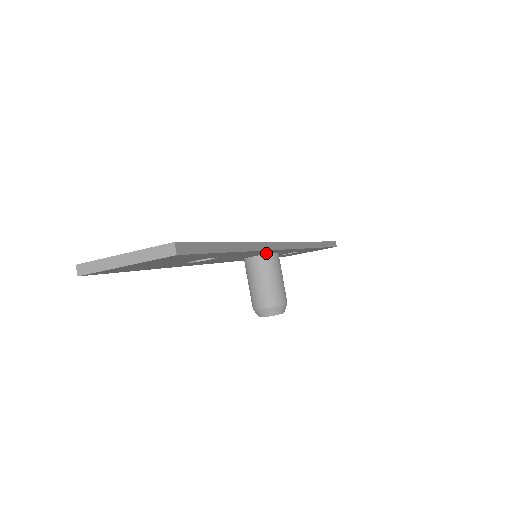
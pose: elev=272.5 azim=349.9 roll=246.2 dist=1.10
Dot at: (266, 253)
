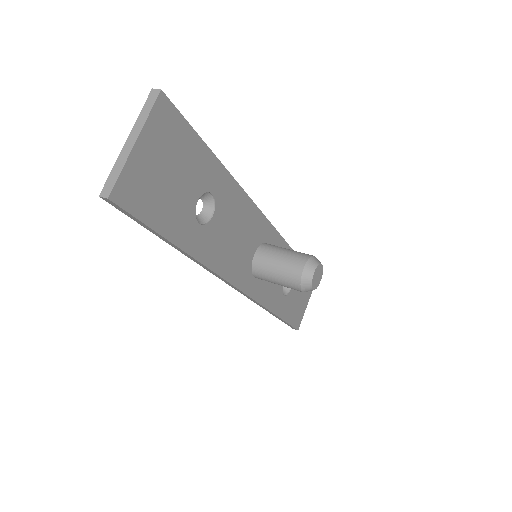
Dot at: (257, 237)
